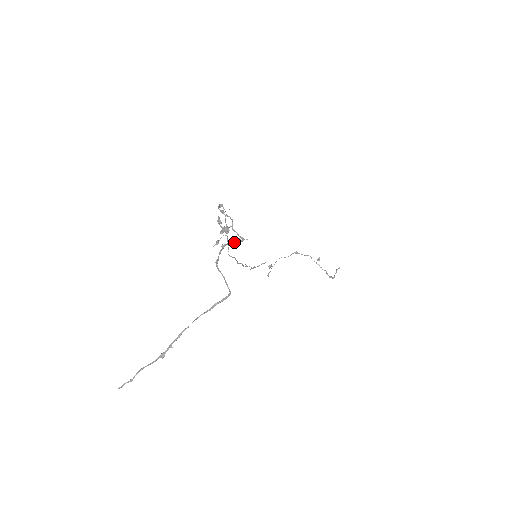
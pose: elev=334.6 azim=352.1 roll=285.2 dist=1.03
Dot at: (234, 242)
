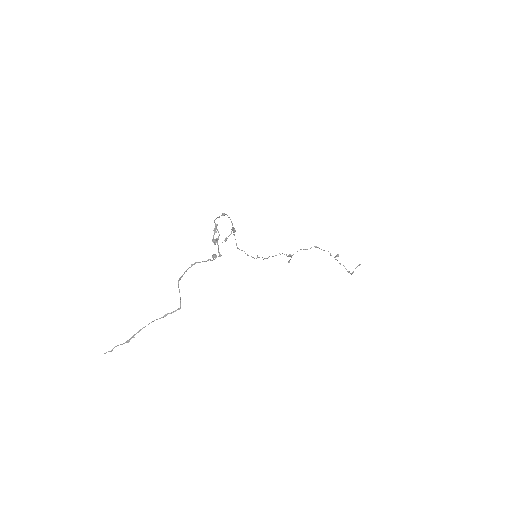
Dot at: (212, 257)
